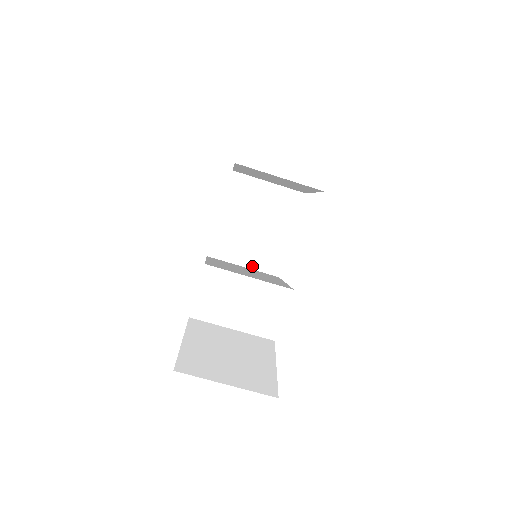
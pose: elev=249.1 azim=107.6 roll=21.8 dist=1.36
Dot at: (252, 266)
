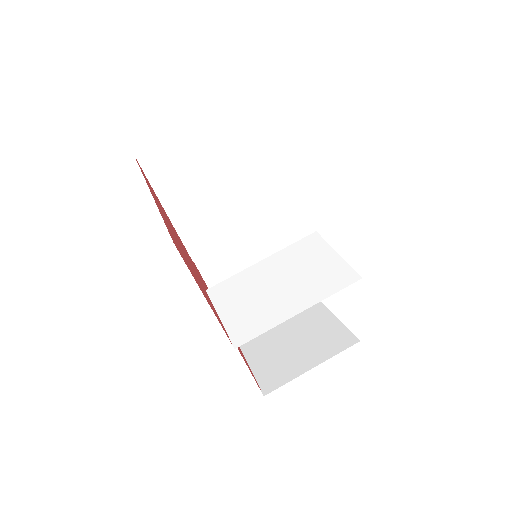
Dot at: (321, 360)
